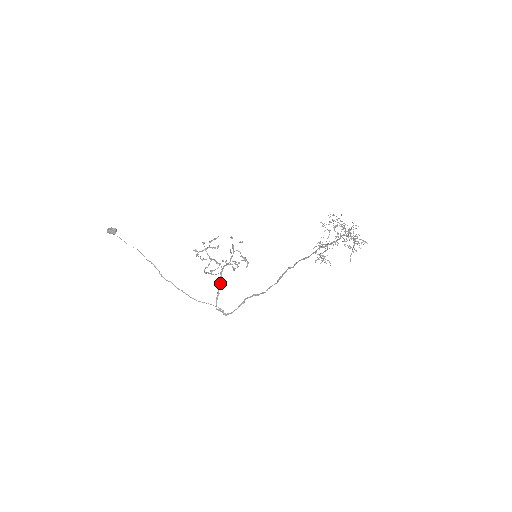
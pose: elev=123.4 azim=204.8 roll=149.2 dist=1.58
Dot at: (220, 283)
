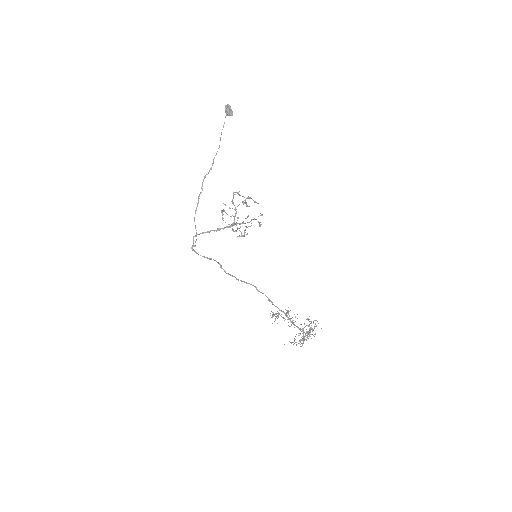
Dot at: (218, 230)
